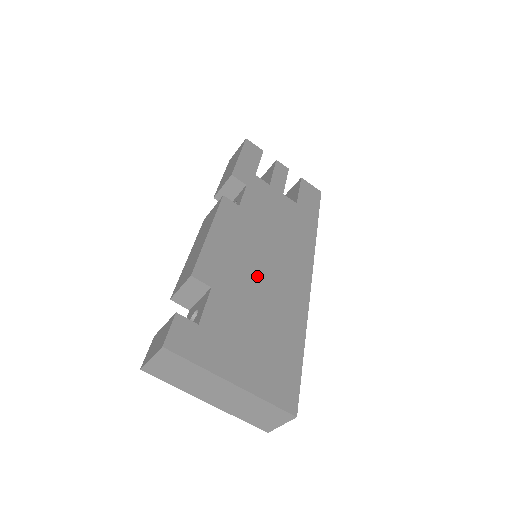
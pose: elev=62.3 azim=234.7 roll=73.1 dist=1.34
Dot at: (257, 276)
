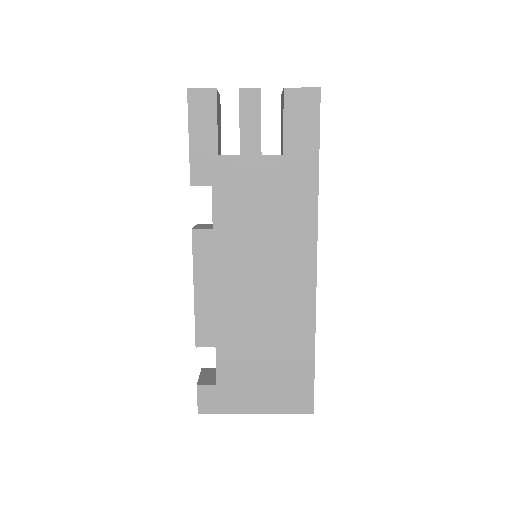
Dot at: (254, 307)
